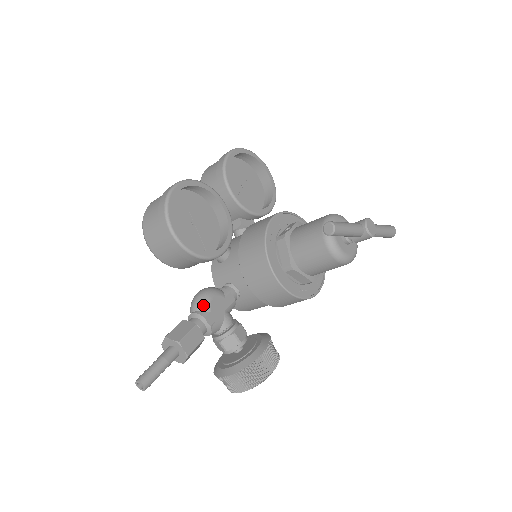
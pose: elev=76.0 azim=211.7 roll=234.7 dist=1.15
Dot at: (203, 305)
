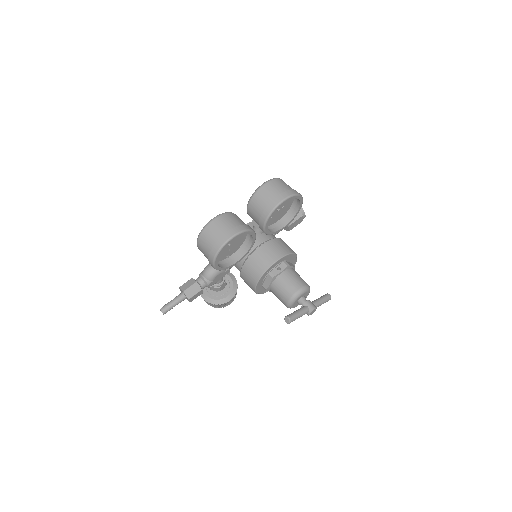
Dot at: (211, 278)
